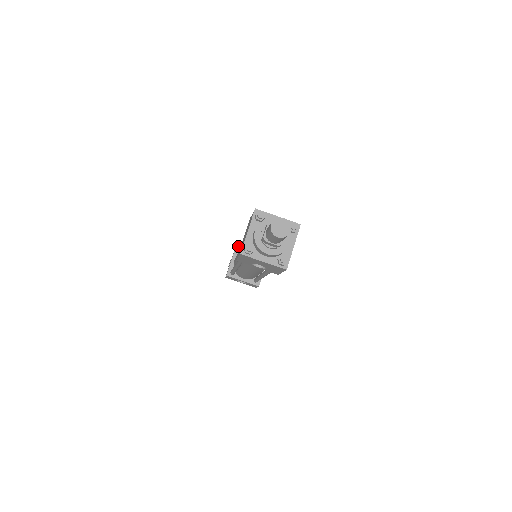
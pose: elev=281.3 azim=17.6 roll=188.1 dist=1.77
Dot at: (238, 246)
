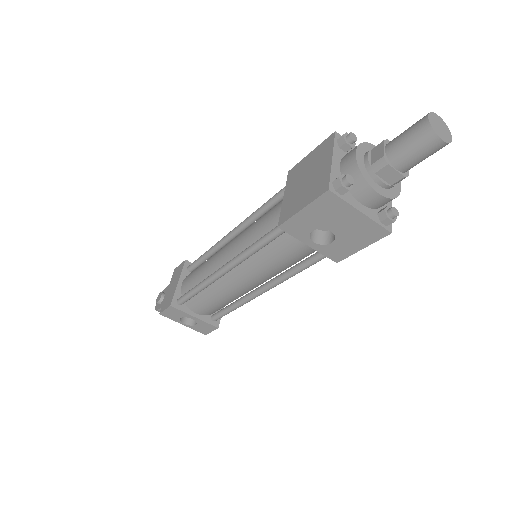
Dot at: (187, 263)
